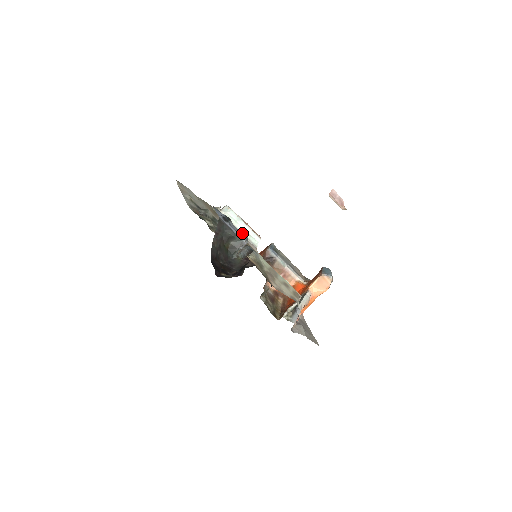
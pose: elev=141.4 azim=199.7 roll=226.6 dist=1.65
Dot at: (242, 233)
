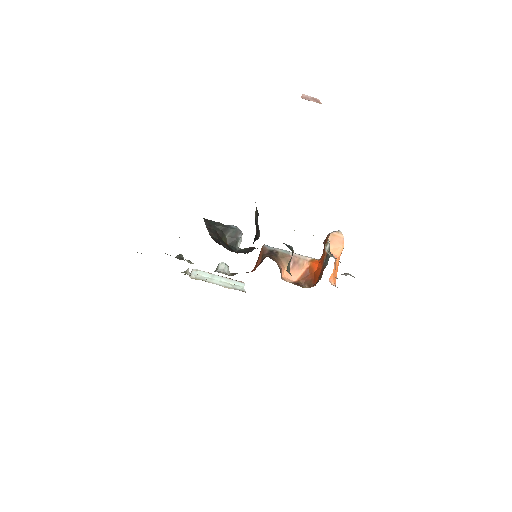
Dot at: occluded
